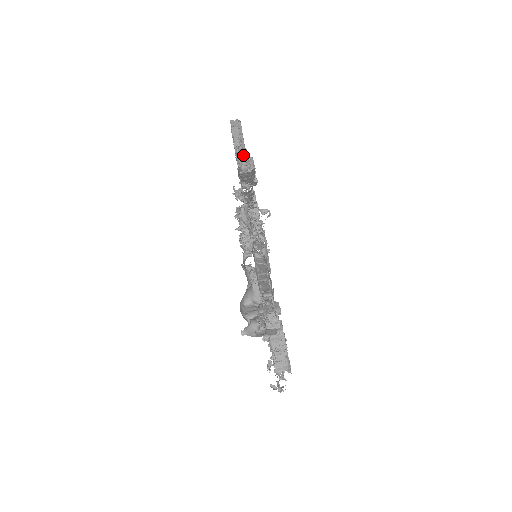
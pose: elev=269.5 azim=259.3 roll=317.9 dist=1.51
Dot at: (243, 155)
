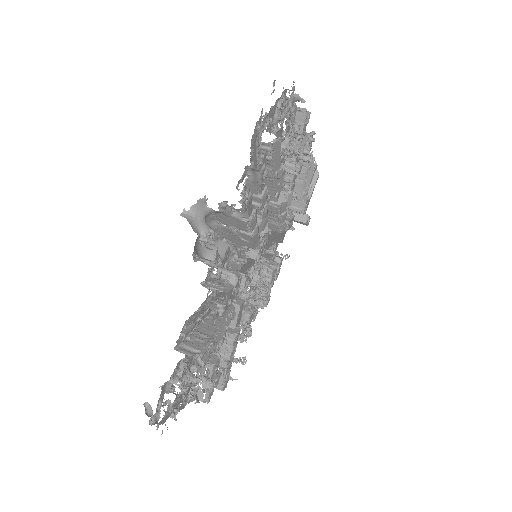
Dot at: occluded
